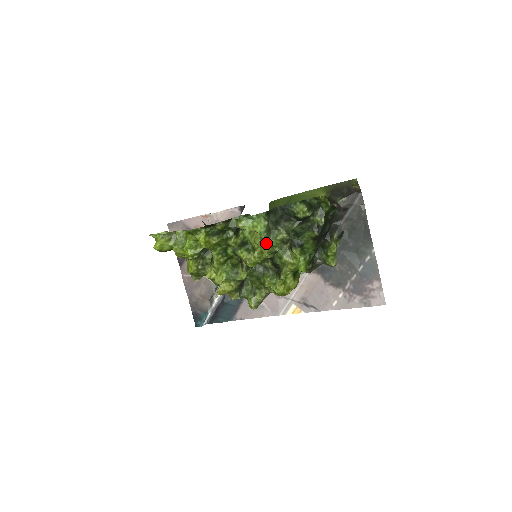
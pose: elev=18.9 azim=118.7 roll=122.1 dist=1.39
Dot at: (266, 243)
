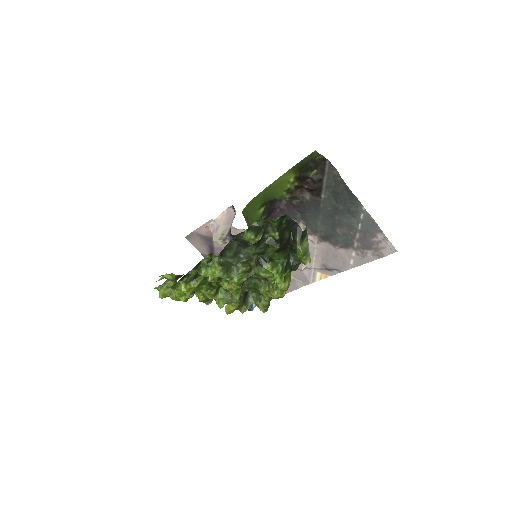
Dot at: (231, 280)
